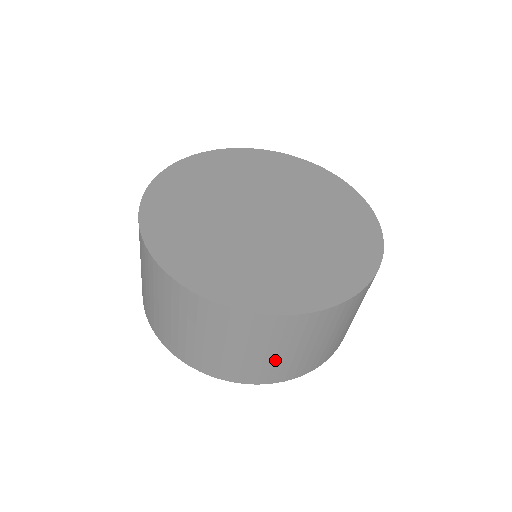
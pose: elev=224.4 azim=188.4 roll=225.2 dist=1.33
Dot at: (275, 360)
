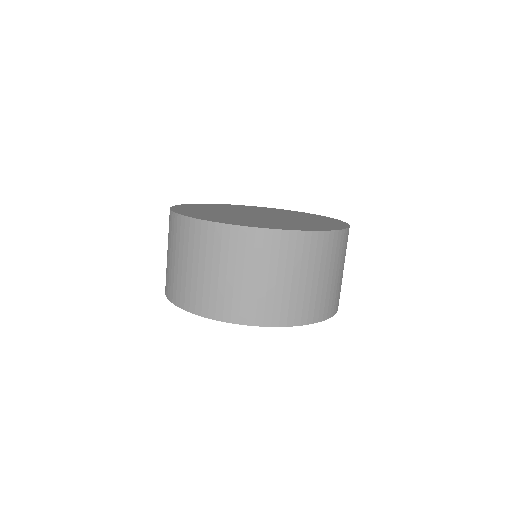
Dot at: (268, 289)
